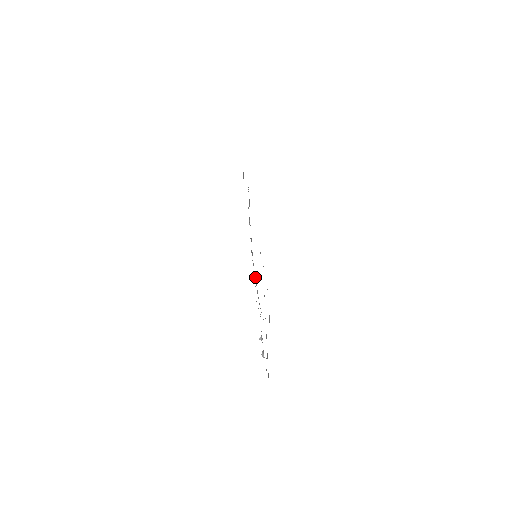
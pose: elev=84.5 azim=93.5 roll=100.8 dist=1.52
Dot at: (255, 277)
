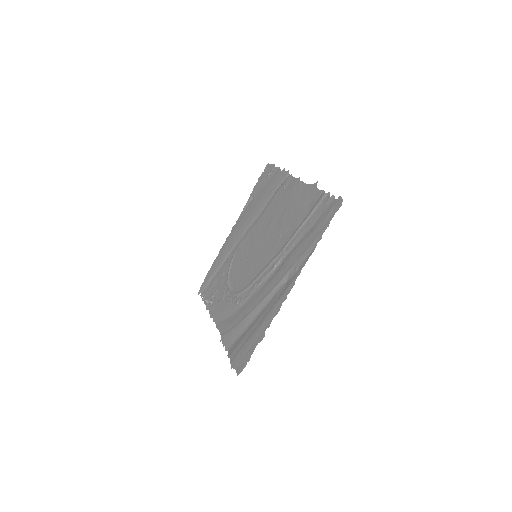
Dot at: (233, 295)
